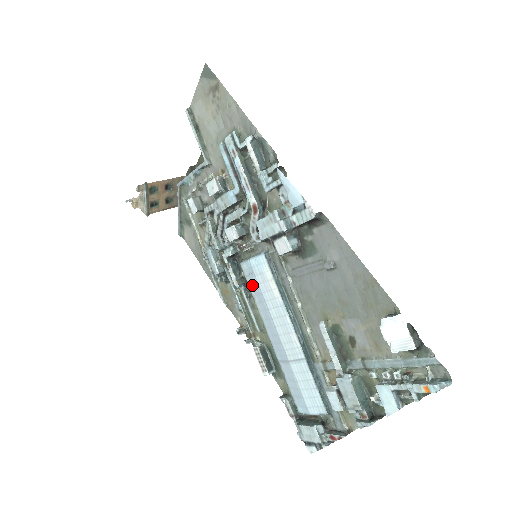
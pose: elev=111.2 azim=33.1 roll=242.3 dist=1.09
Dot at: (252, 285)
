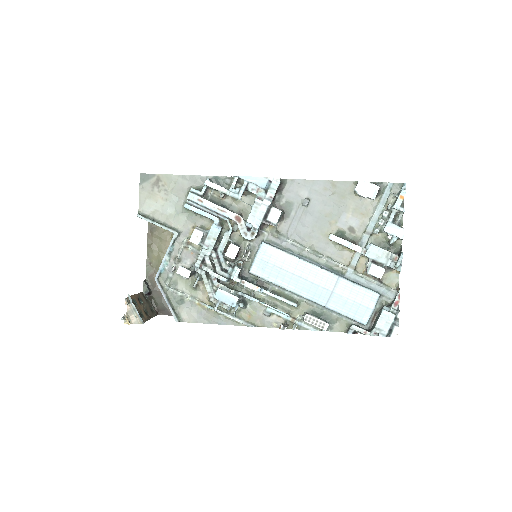
Dot at: (269, 274)
